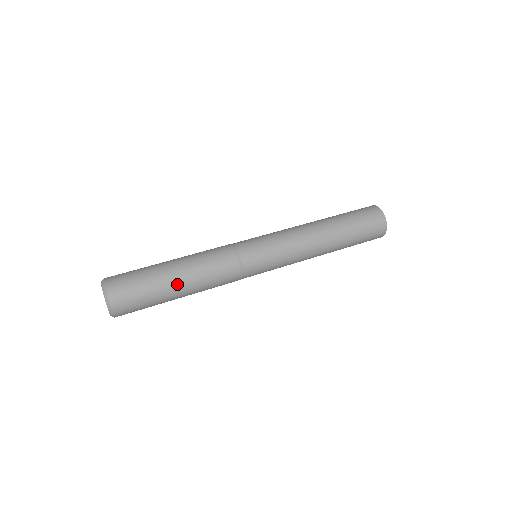
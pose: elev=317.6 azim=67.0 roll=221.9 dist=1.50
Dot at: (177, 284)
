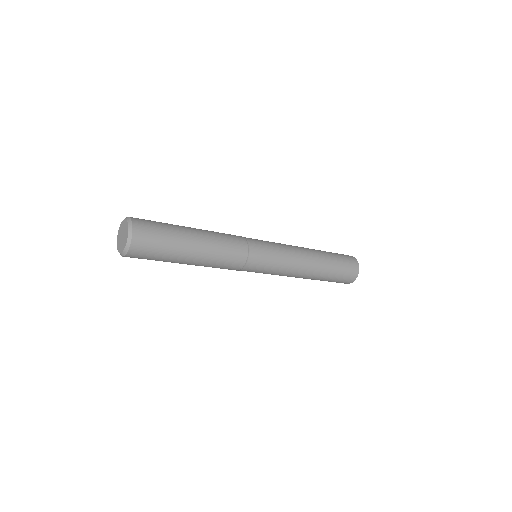
Dot at: (191, 229)
